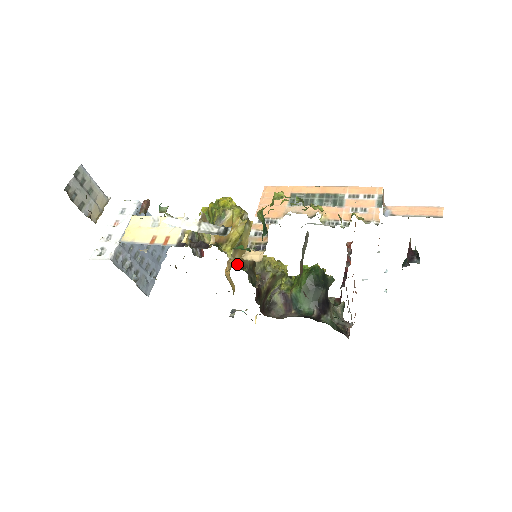
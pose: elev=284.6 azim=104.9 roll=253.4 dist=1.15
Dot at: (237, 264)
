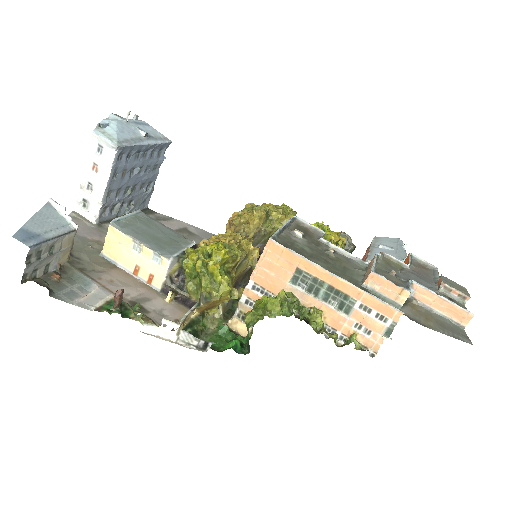
Dot at: occluded
